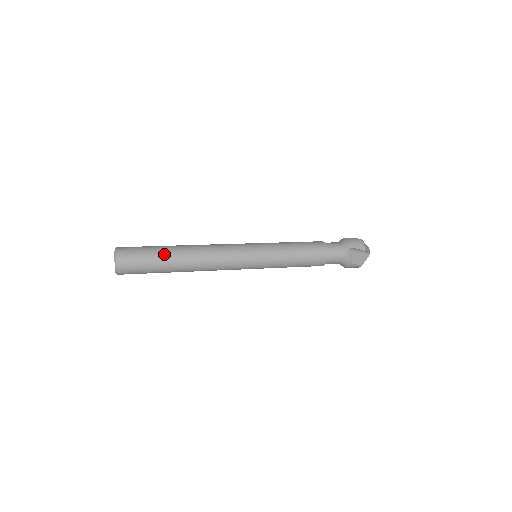
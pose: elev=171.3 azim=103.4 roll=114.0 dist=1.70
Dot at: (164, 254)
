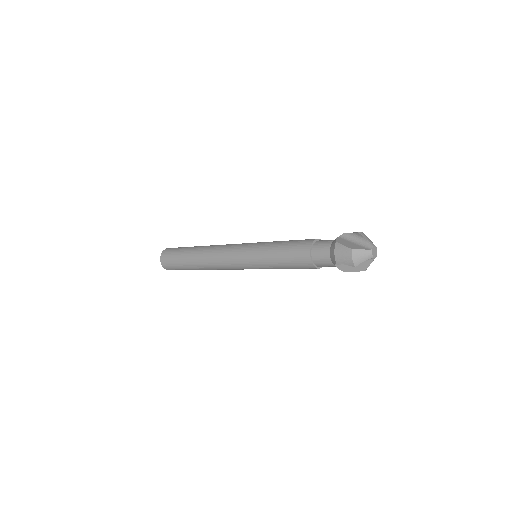
Dot at: (194, 246)
